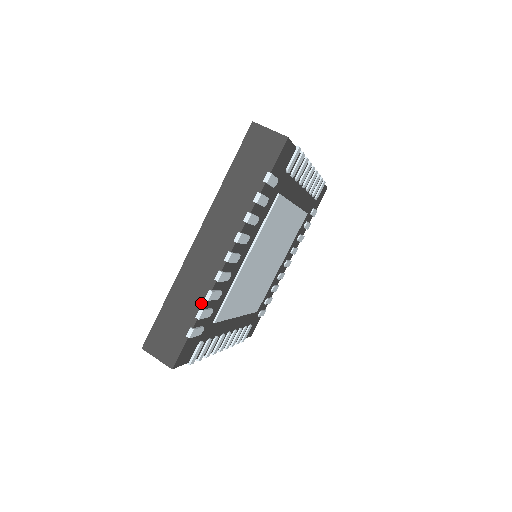
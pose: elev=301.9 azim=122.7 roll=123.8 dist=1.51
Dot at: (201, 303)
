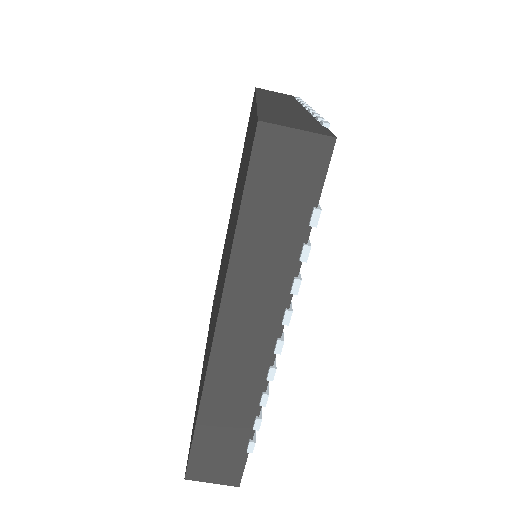
Dot at: occluded
